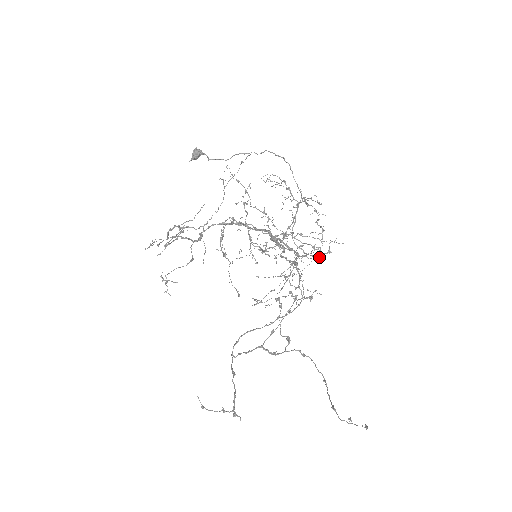
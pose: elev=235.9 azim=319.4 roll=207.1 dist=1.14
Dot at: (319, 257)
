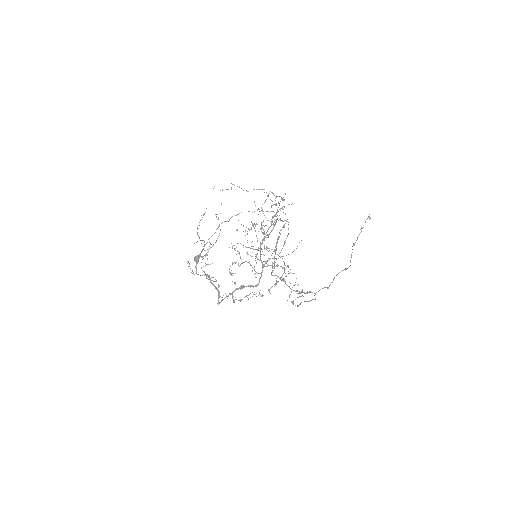
Dot at: (280, 201)
